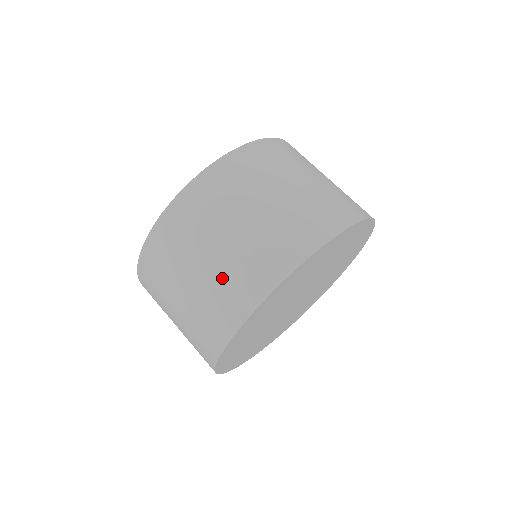
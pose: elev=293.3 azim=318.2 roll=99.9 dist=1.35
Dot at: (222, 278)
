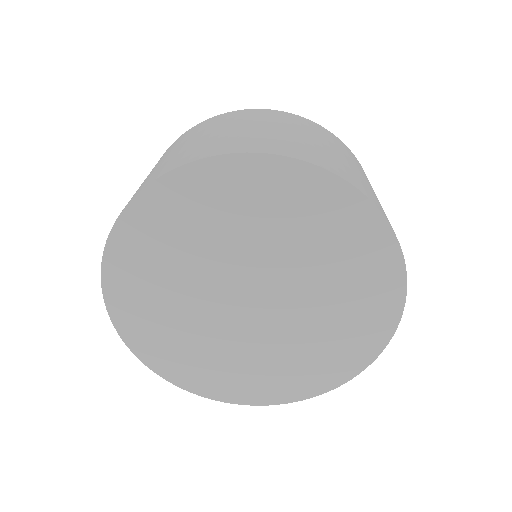
Dot at: occluded
